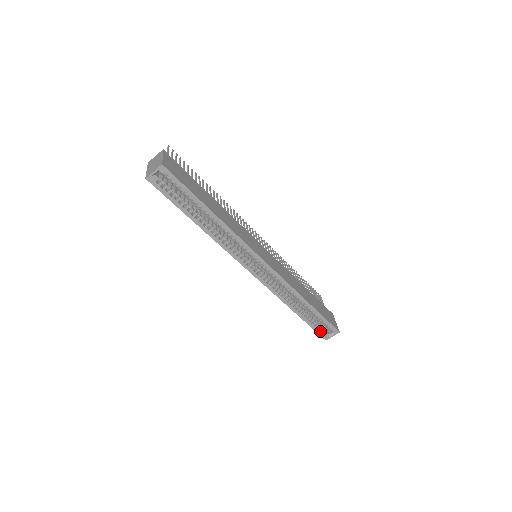
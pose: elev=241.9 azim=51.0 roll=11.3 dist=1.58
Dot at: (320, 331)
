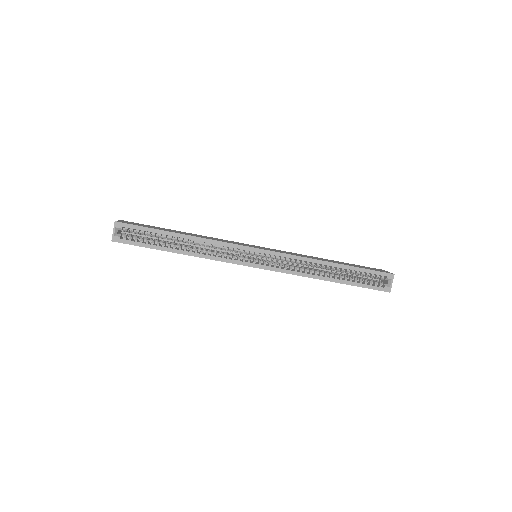
Dot at: (374, 286)
